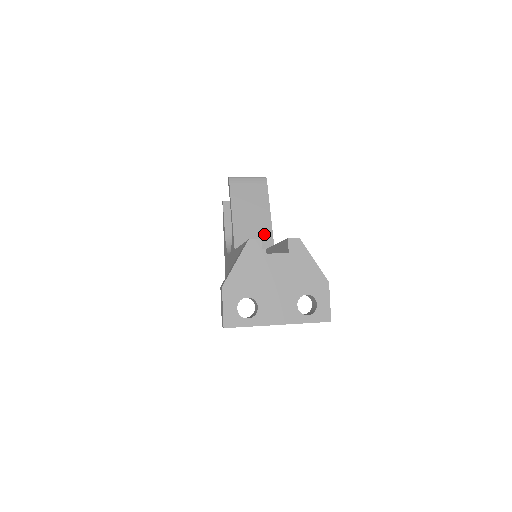
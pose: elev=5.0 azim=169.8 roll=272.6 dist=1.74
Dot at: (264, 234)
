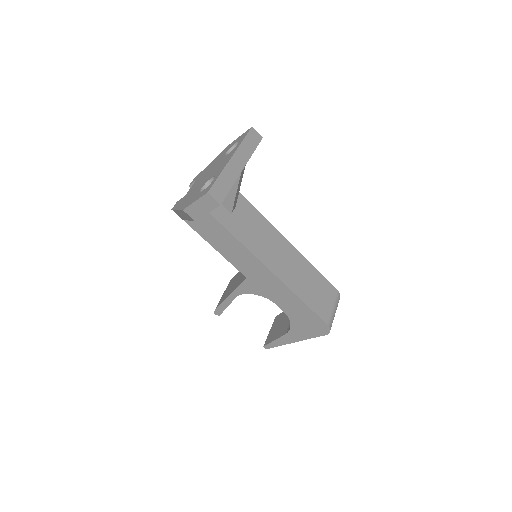
Dot at: occluded
